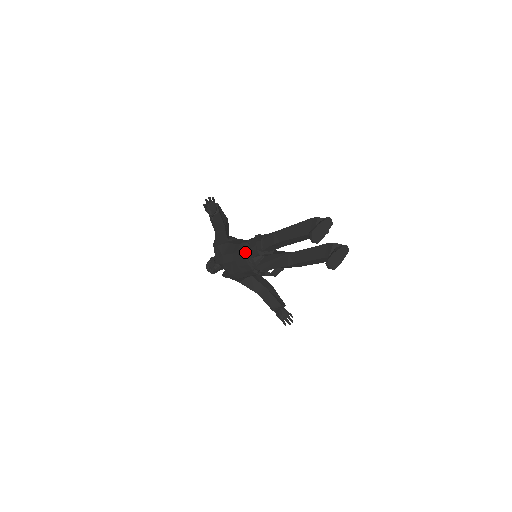
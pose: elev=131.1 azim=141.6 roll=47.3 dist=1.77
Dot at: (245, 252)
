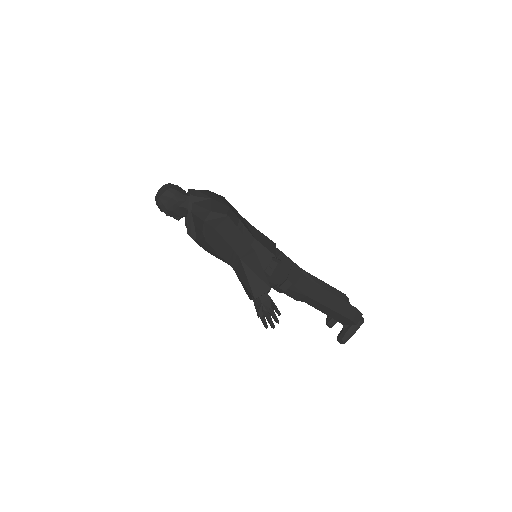
Dot at: occluded
